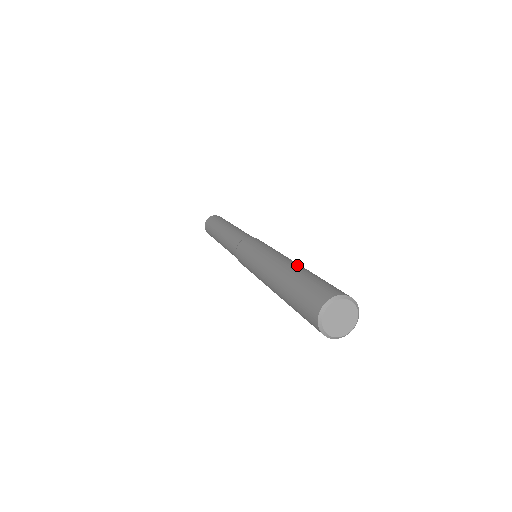
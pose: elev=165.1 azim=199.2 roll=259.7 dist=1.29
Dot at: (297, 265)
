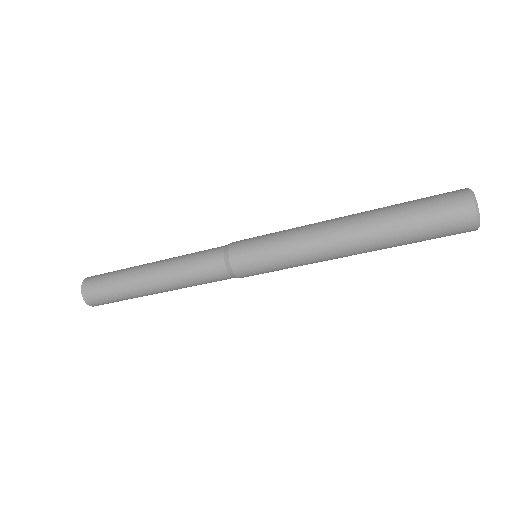
Dot at: (364, 212)
